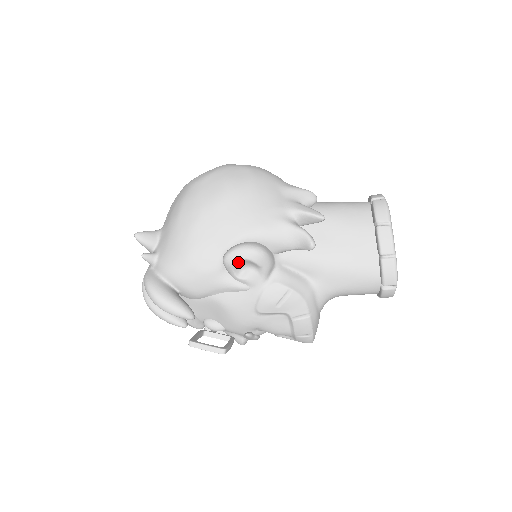
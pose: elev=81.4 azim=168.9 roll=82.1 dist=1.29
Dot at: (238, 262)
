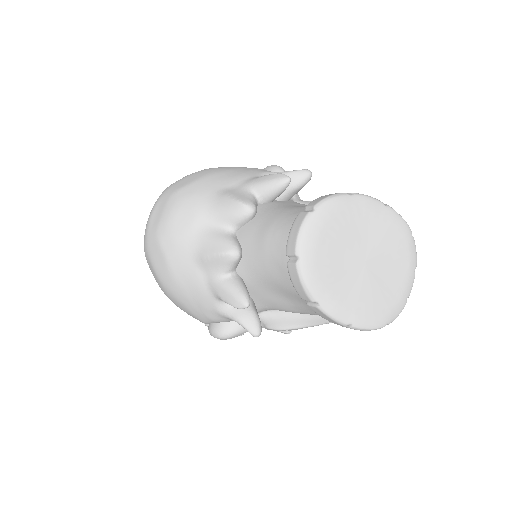
Dot at: occluded
